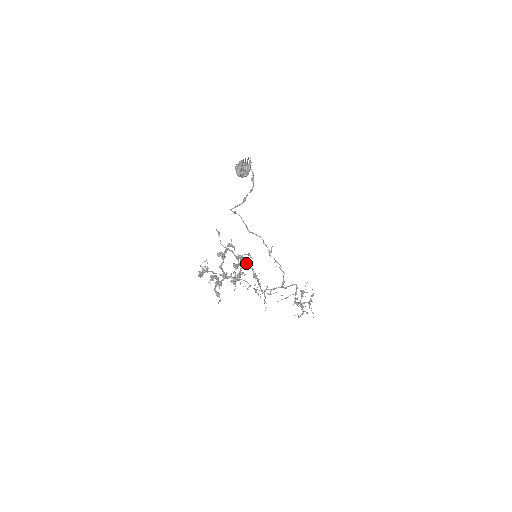
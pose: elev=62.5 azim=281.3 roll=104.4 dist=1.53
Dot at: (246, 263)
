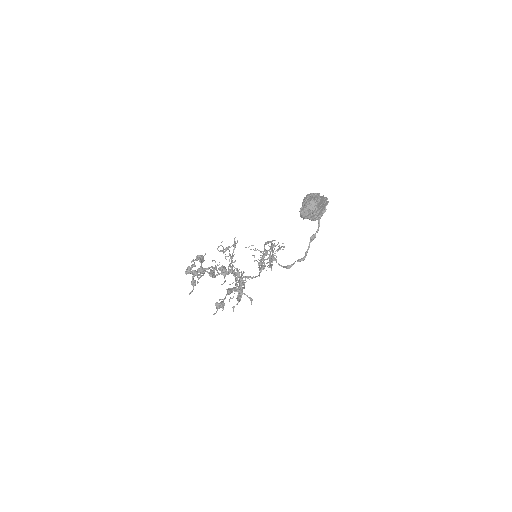
Dot at: occluded
